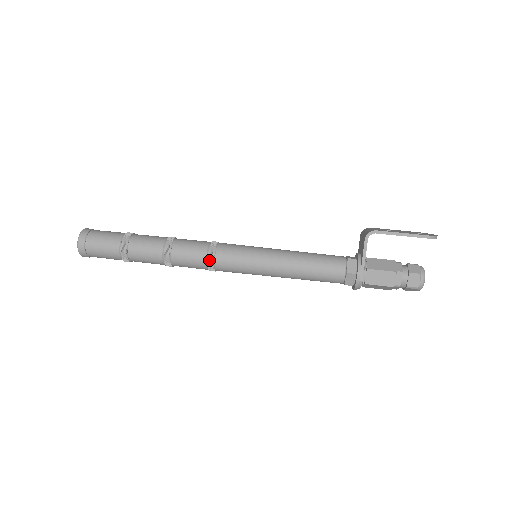
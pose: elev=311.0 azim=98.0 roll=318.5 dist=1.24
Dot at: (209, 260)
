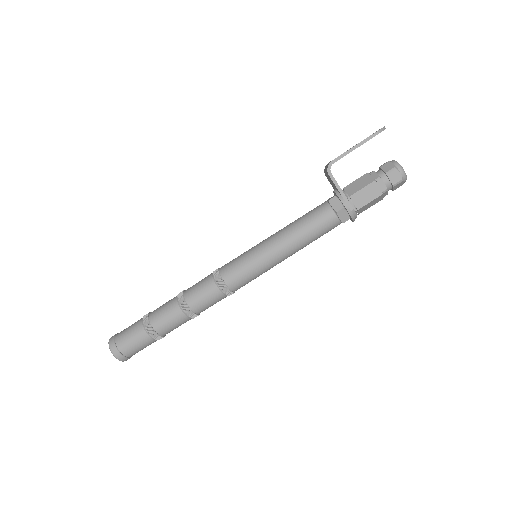
Dot at: (221, 288)
